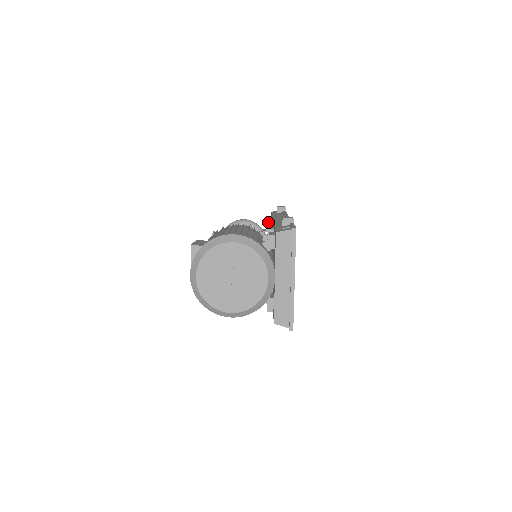
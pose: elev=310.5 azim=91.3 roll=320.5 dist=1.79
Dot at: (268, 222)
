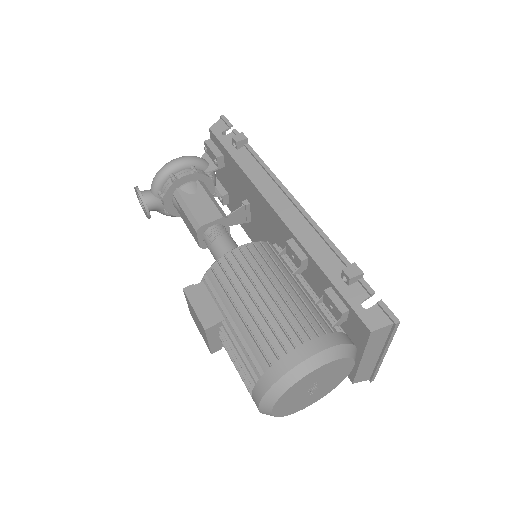
Dot at: (219, 157)
